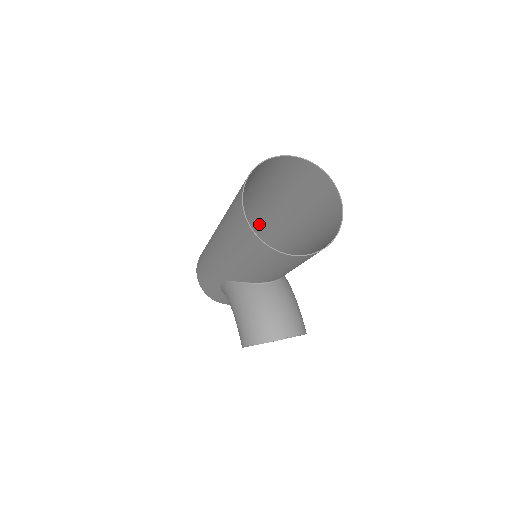
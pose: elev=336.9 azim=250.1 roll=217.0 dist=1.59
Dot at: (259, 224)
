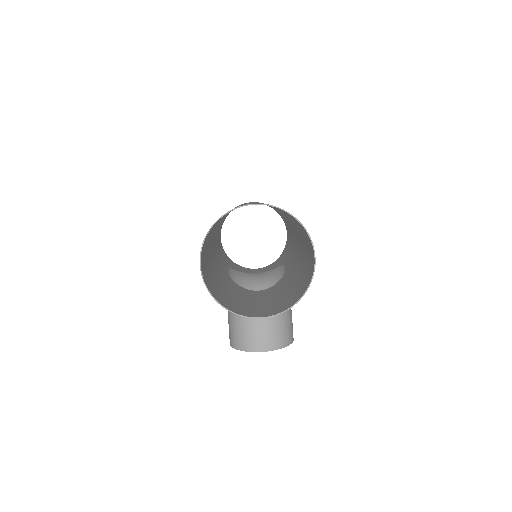
Dot at: occluded
